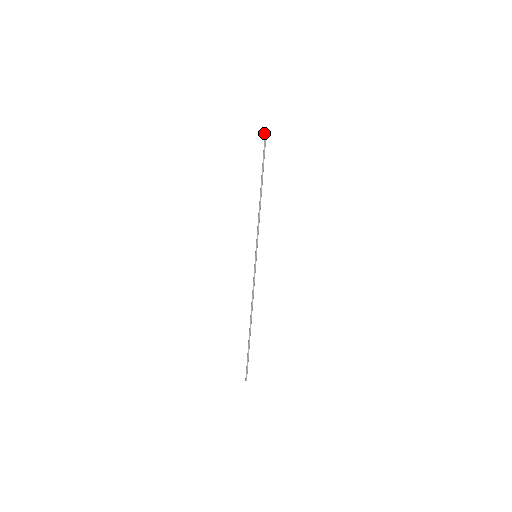
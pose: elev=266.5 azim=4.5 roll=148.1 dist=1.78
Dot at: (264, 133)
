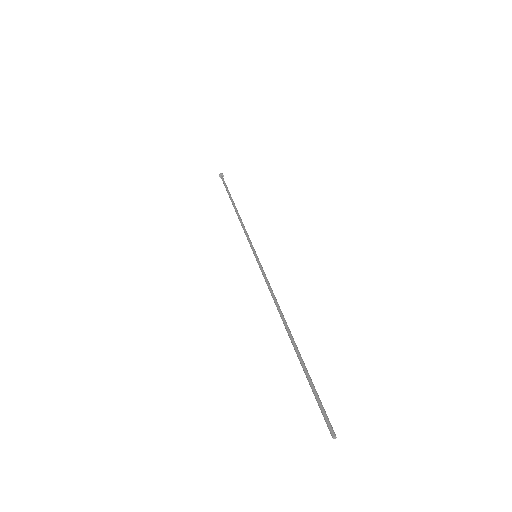
Dot at: (219, 174)
